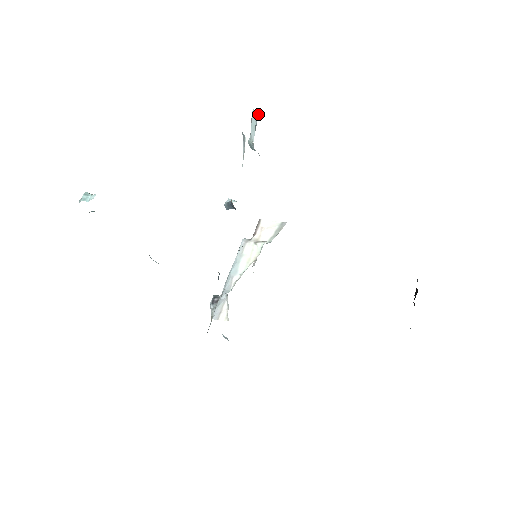
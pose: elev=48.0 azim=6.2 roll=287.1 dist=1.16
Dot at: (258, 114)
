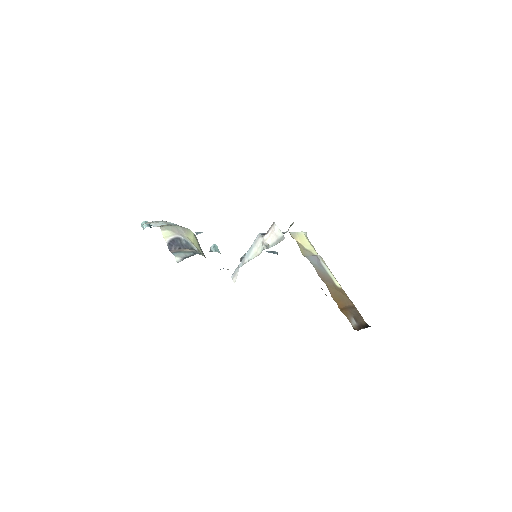
Dot at: occluded
